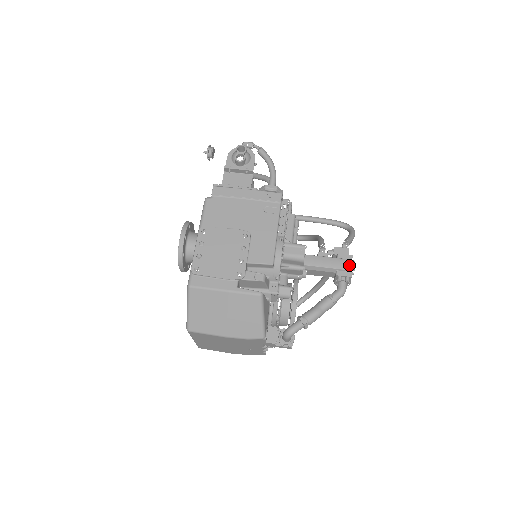
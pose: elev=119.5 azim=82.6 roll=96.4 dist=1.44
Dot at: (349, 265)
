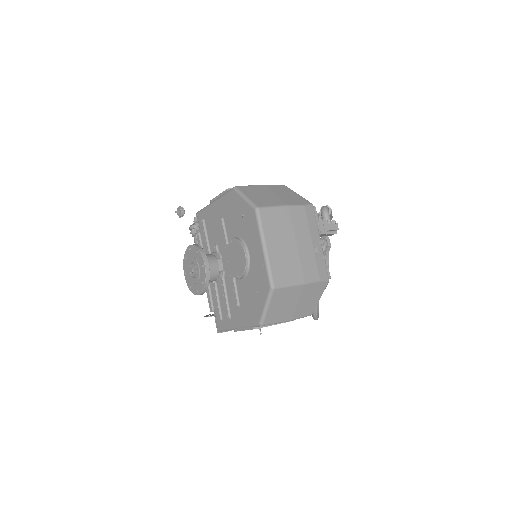
Dot at: occluded
